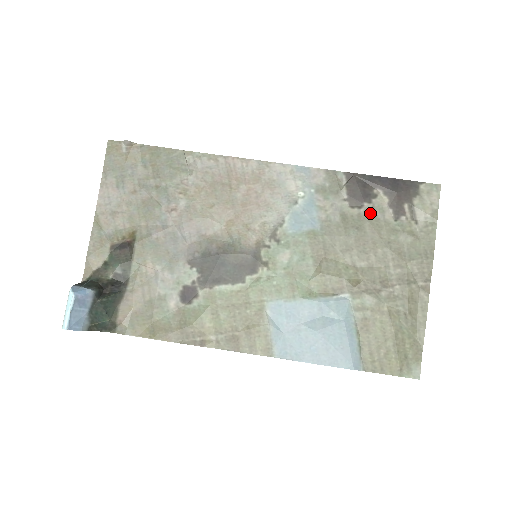
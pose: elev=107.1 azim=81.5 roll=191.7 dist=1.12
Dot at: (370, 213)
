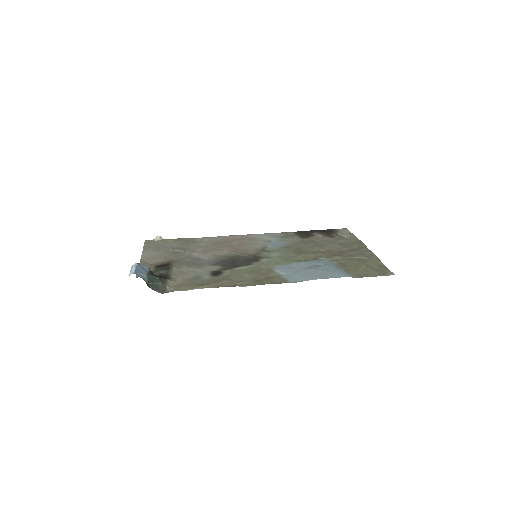
Dot at: (316, 238)
